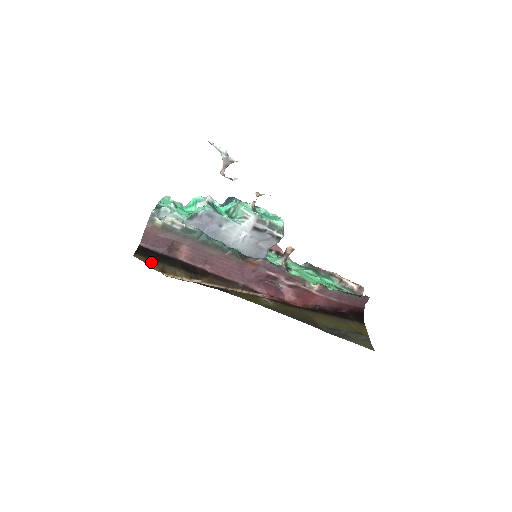
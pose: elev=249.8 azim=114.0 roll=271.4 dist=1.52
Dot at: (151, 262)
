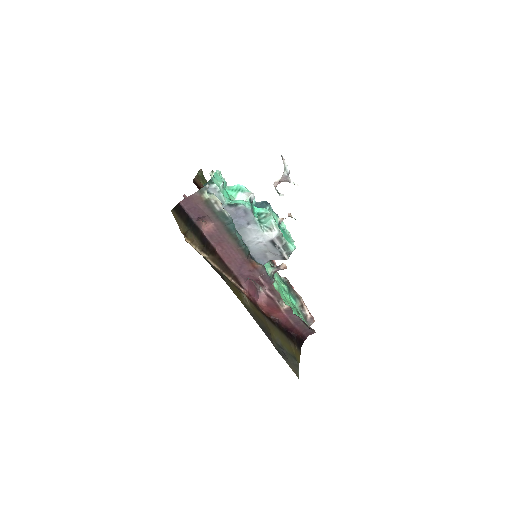
Dot at: (181, 222)
